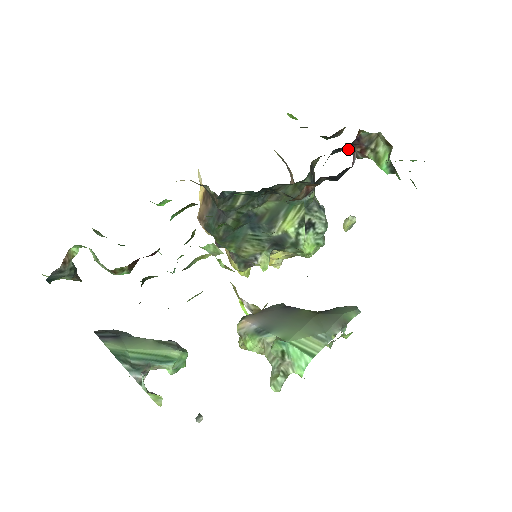
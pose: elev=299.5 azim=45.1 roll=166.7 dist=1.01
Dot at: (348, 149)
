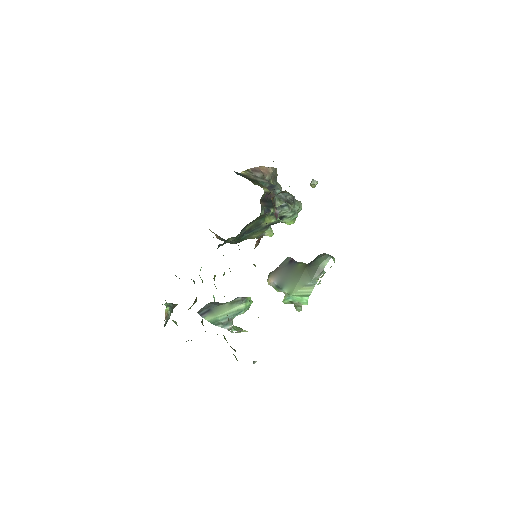
Dot at: occluded
